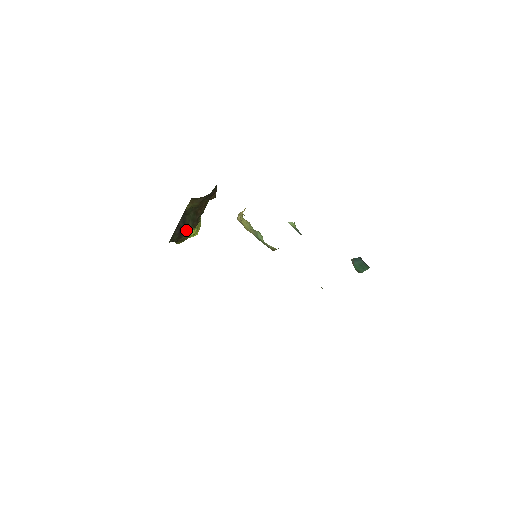
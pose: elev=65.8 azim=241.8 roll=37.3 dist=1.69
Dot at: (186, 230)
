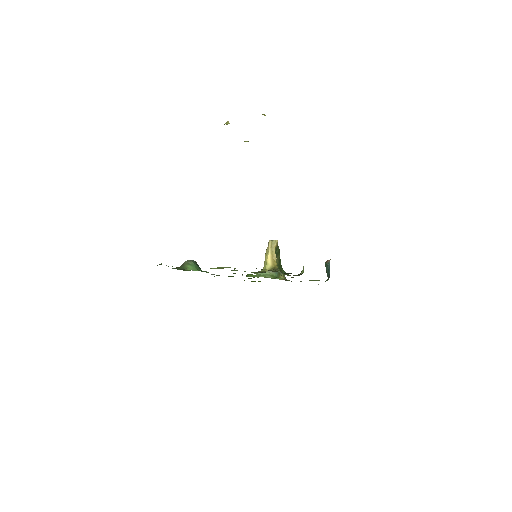
Dot at: occluded
